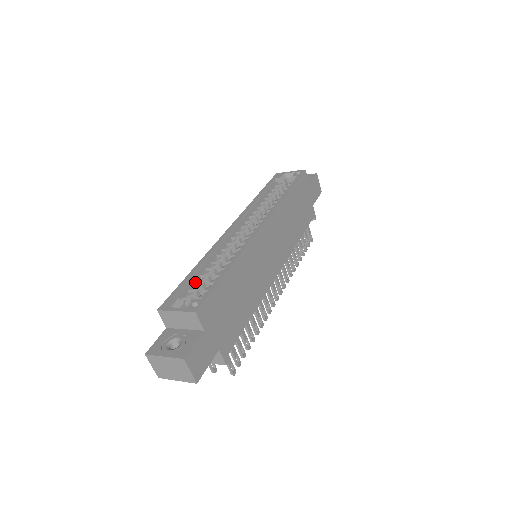
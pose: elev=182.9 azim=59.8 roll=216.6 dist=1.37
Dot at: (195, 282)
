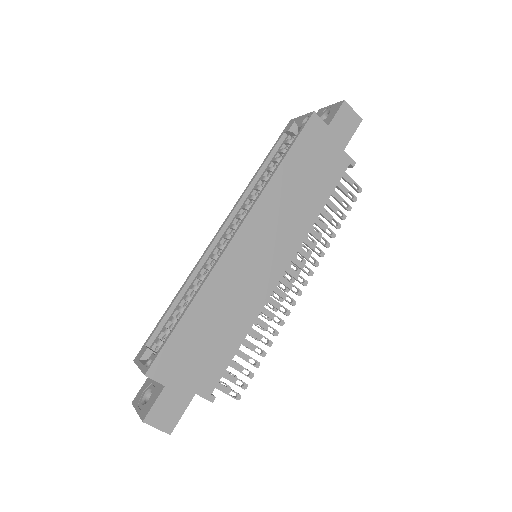
Dot at: (170, 321)
